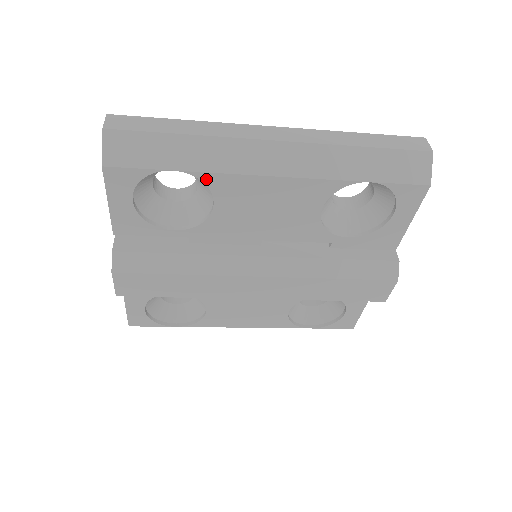
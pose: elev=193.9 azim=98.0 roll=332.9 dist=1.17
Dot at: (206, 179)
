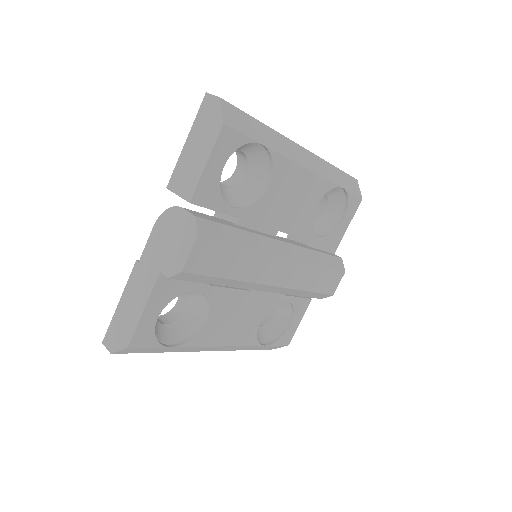
Dot at: (275, 159)
